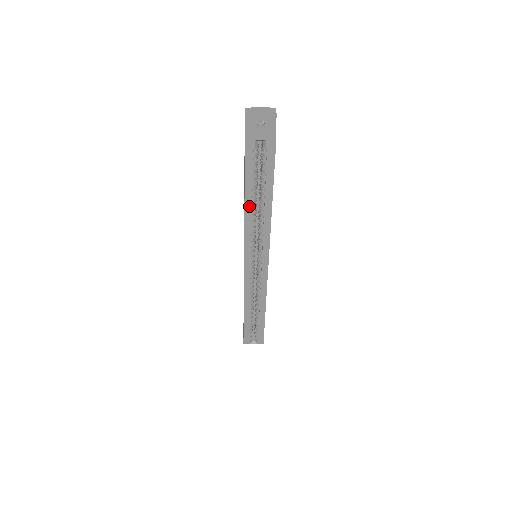
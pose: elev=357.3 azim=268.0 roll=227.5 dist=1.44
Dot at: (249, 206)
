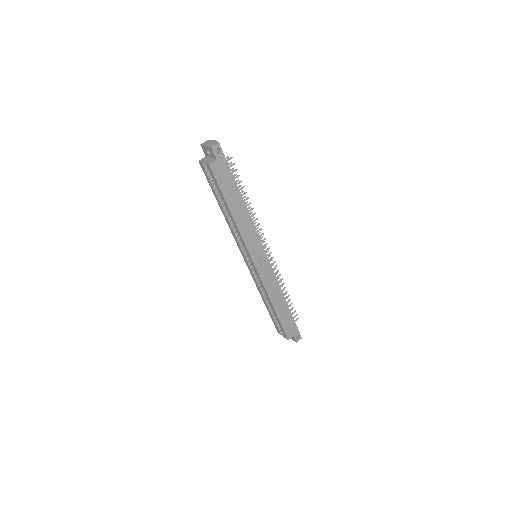
Dot at: (223, 211)
